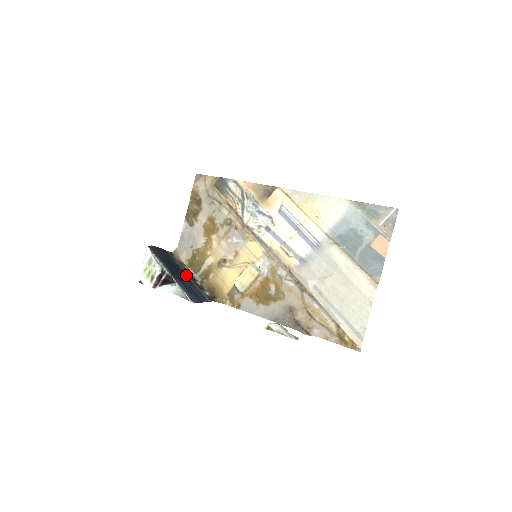
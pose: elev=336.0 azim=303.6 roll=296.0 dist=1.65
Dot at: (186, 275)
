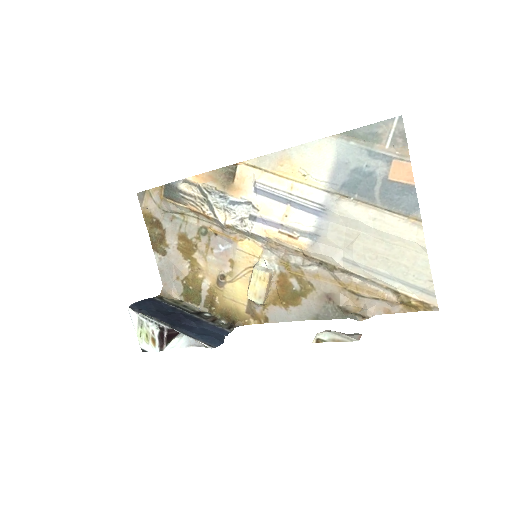
Dot at: (189, 315)
